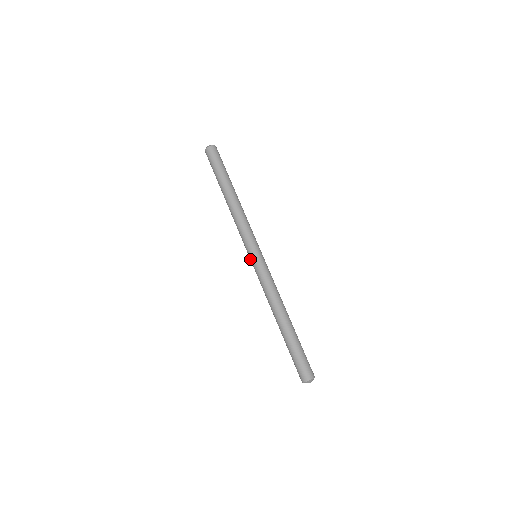
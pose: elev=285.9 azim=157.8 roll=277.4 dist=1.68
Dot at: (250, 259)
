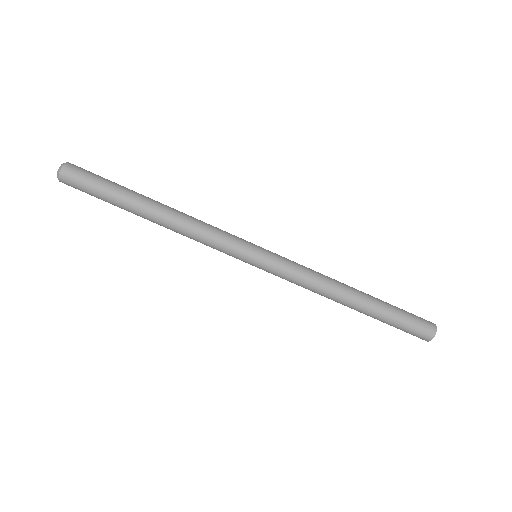
Dot at: (255, 263)
